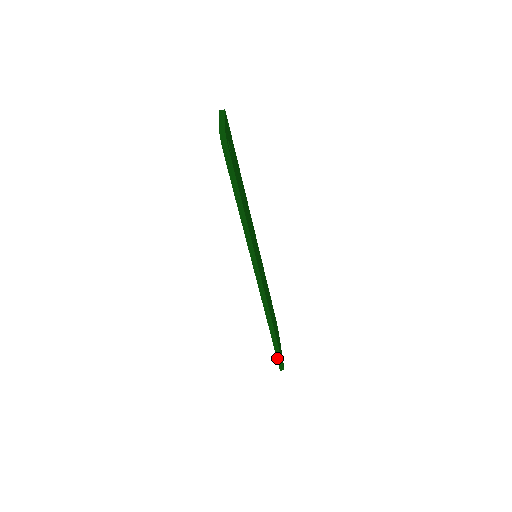
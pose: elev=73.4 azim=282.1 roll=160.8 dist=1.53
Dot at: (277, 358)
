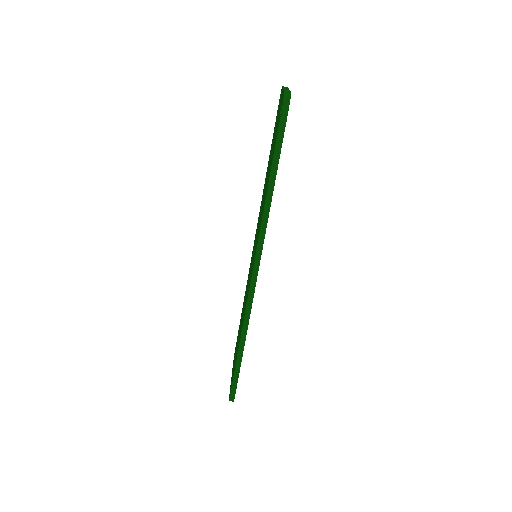
Dot at: (233, 382)
